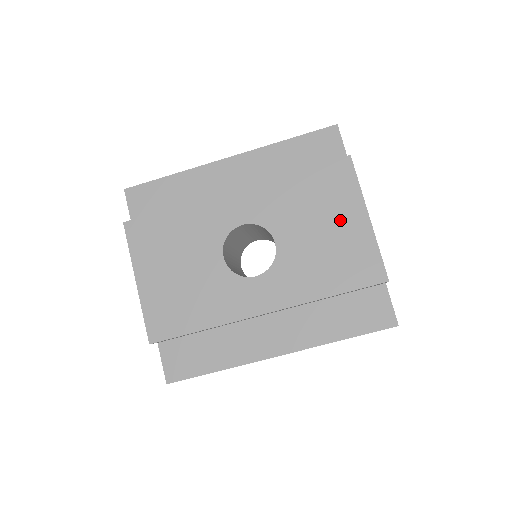
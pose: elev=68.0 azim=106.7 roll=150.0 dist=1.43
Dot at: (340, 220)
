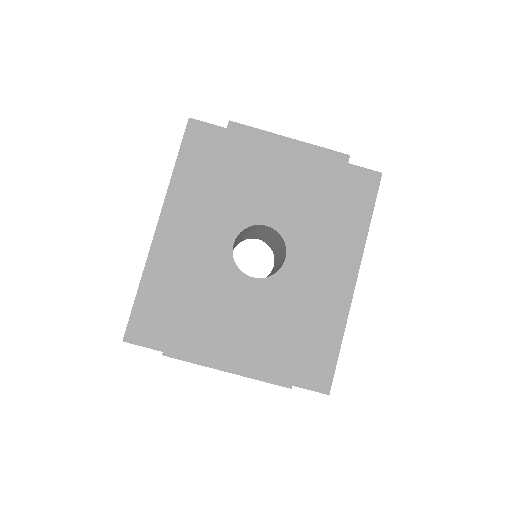
Dot at: (279, 162)
